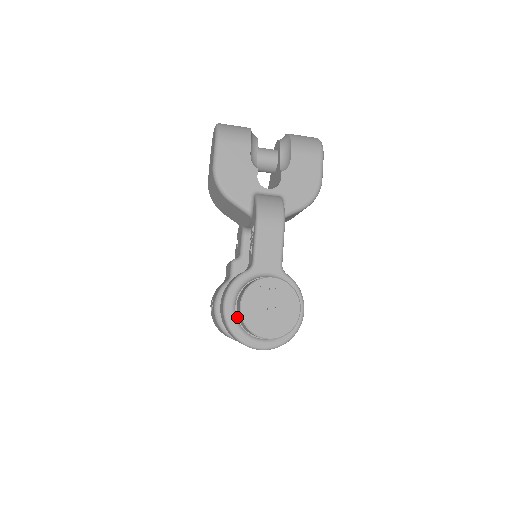
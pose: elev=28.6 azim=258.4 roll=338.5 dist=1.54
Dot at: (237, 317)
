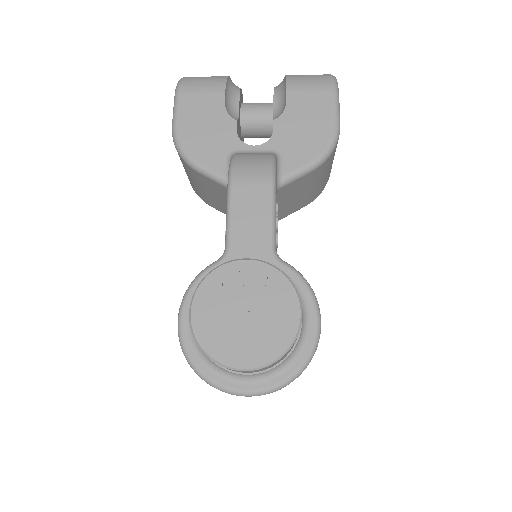
Dot at: occluded
